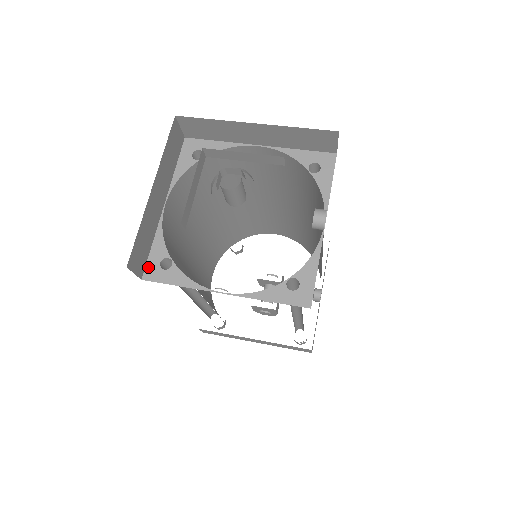
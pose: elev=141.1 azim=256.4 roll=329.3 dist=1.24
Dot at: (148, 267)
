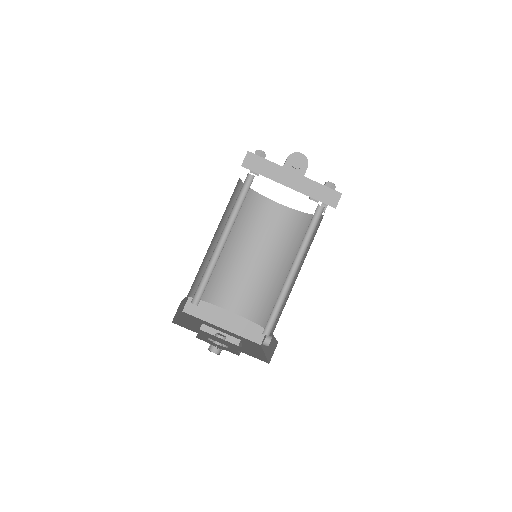
Dot at: occluded
